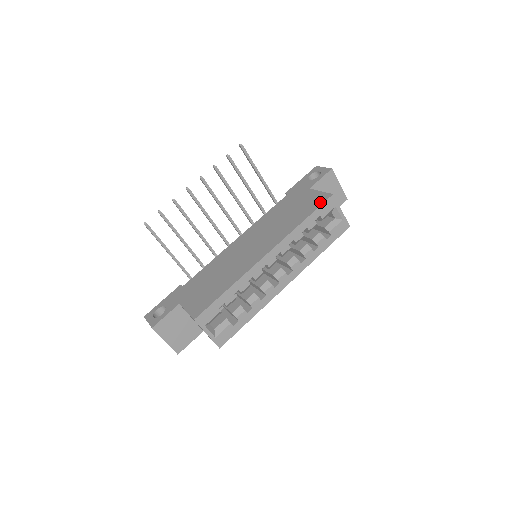
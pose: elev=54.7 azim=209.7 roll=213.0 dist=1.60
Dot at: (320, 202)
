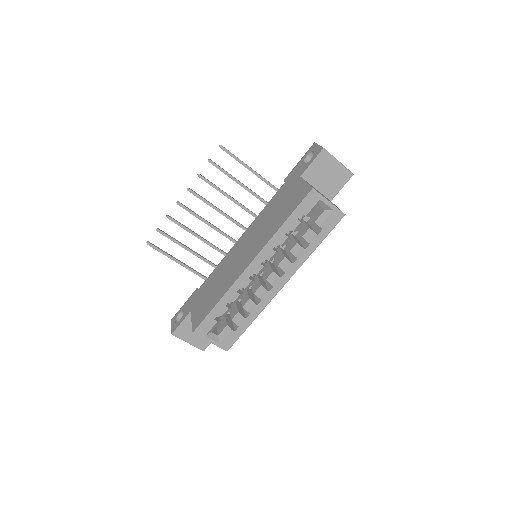
Dot at: (301, 198)
